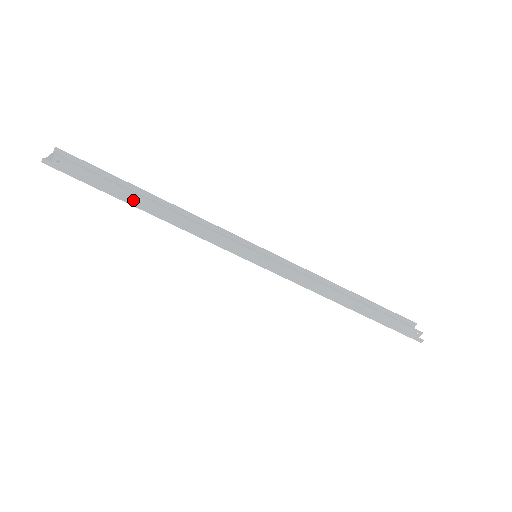
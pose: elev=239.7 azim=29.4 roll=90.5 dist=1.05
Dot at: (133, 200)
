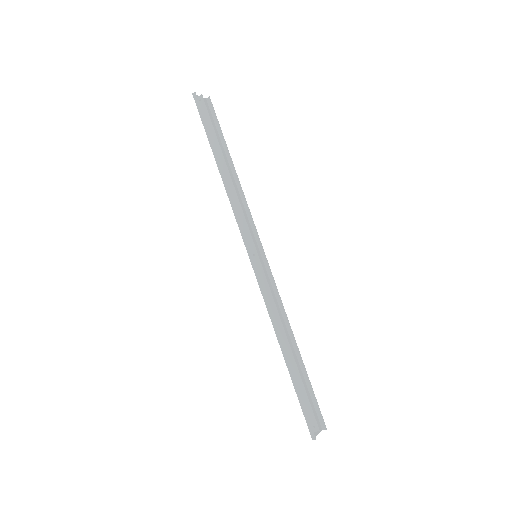
Dot at: (217, 153)
